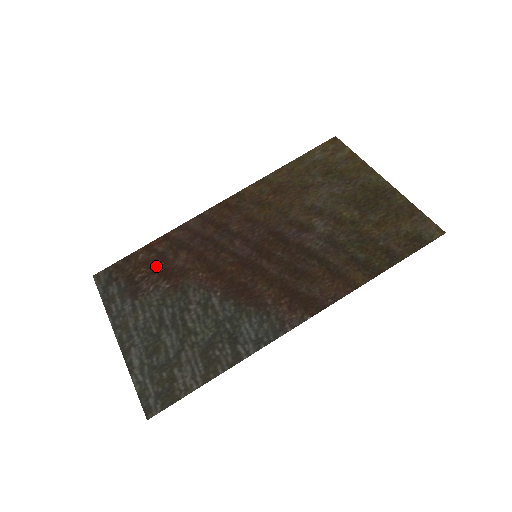
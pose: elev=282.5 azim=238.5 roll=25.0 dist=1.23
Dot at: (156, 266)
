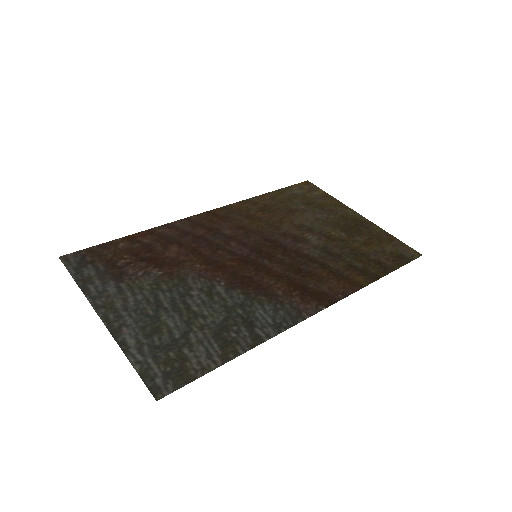
Dot at: (143, 255)
